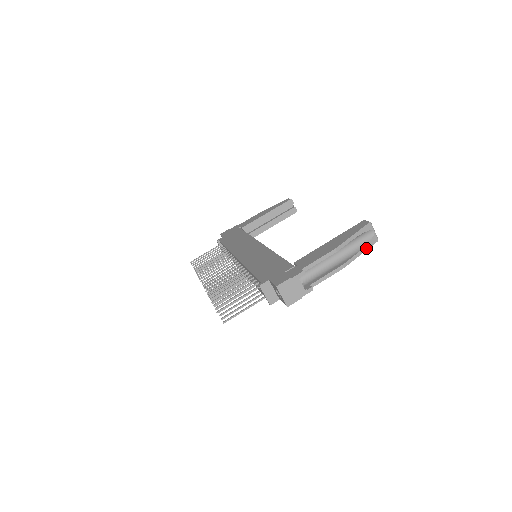
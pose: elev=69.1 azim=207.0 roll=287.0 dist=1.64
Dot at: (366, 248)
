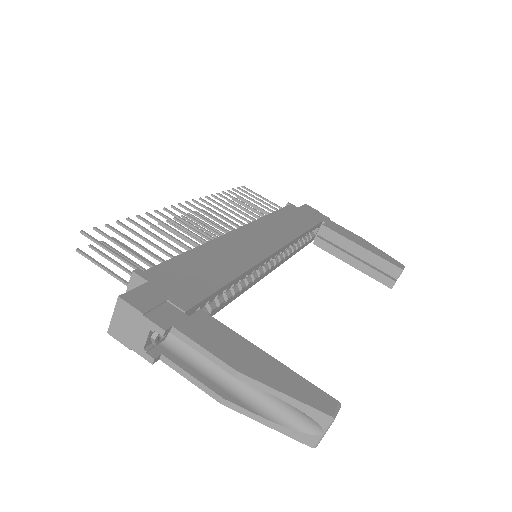
Dot at: (283, 430)
